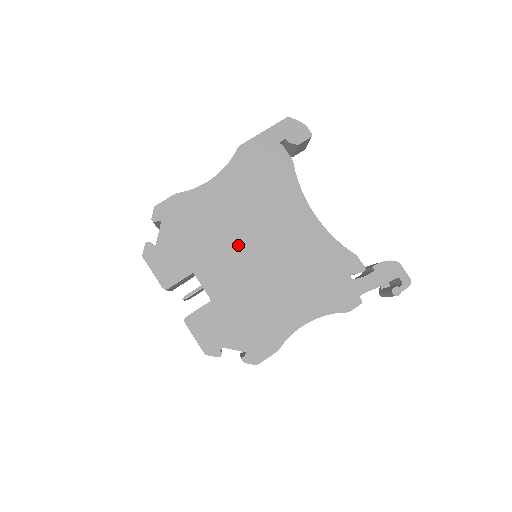
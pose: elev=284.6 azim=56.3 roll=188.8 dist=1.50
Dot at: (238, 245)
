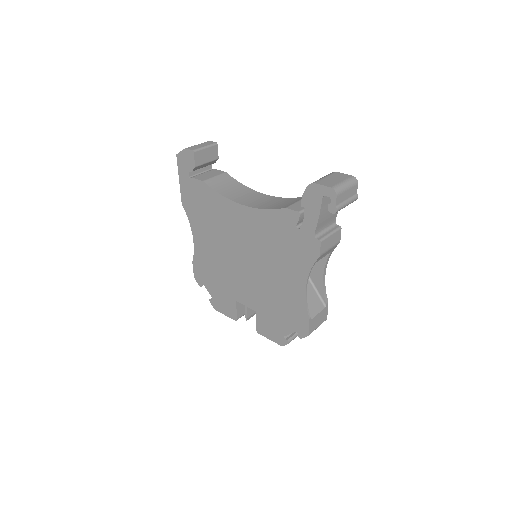
Dot at: (235, 266)
